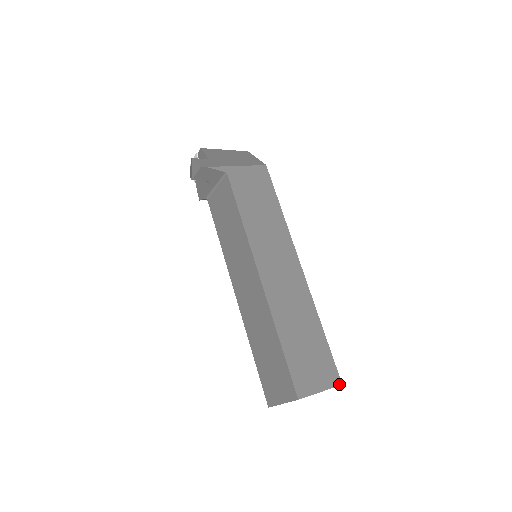
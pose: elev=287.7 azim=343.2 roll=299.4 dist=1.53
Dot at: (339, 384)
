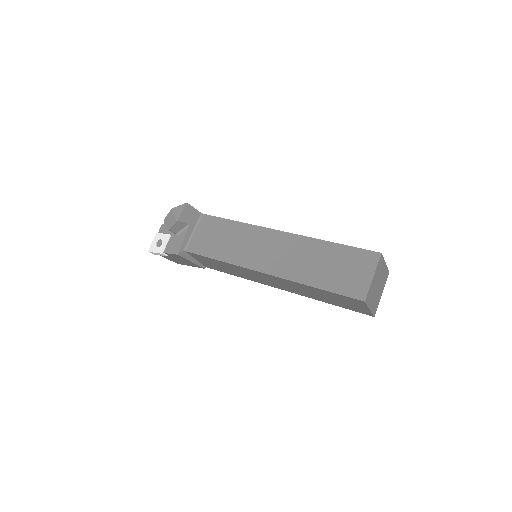
Dot at: (388, 271)
